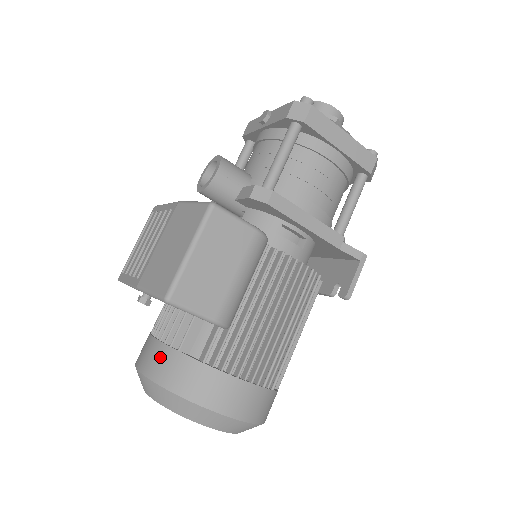
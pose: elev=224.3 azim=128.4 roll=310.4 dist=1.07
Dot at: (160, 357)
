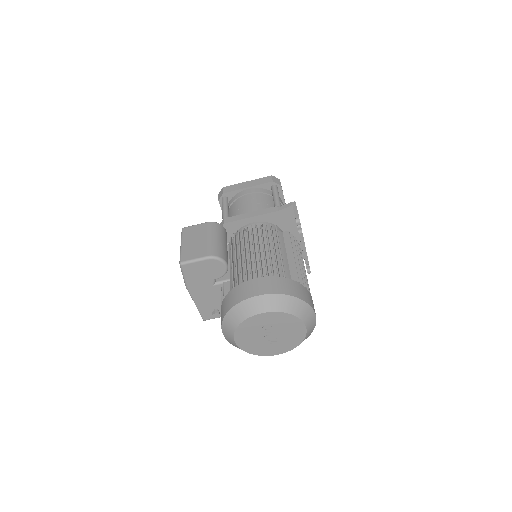
Dot at: (221, 312)
